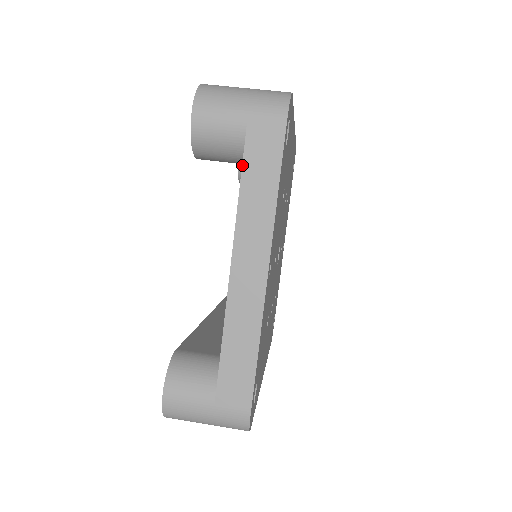
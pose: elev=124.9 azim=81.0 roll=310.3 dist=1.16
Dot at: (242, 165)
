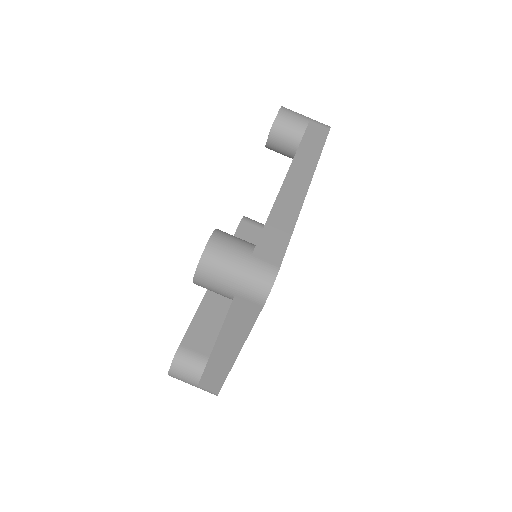
Dot at: (227, 313)
